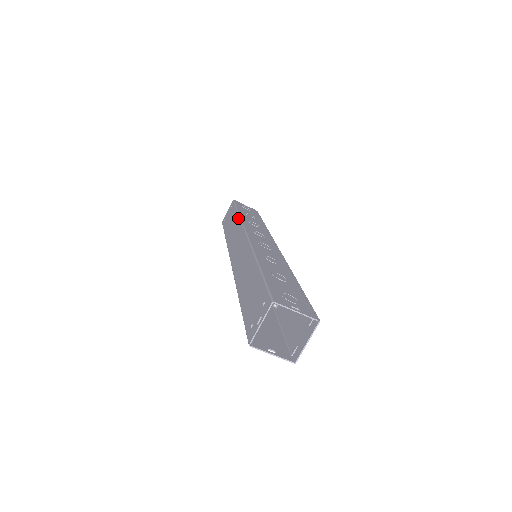
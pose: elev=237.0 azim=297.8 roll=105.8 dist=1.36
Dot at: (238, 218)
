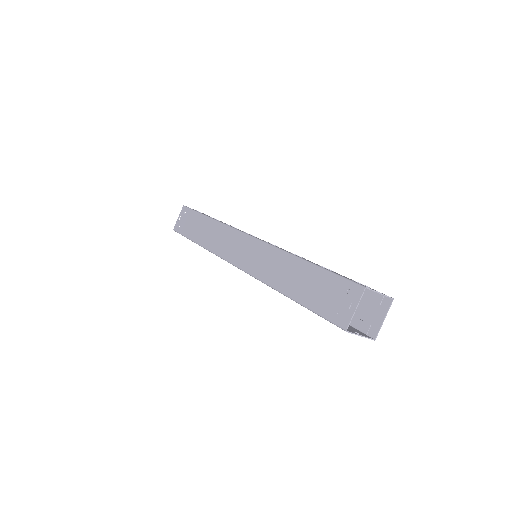
Dot at: (215, 222)
